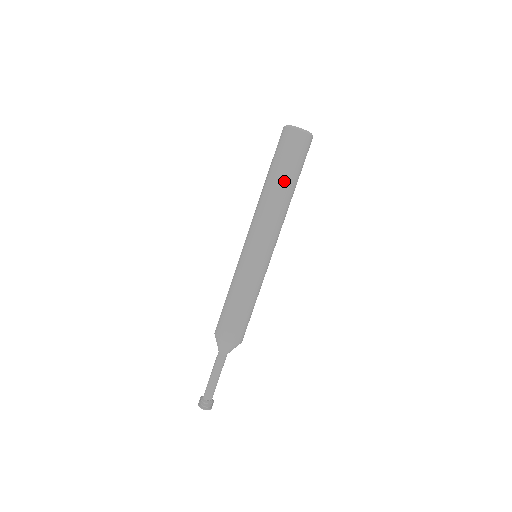
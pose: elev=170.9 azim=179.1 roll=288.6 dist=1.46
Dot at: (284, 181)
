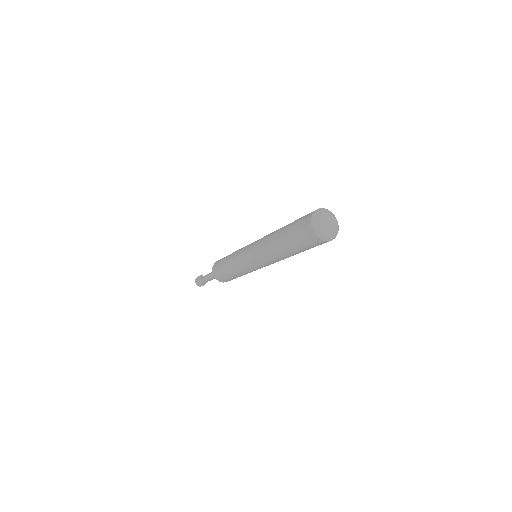
Dot at: (284, 245)
